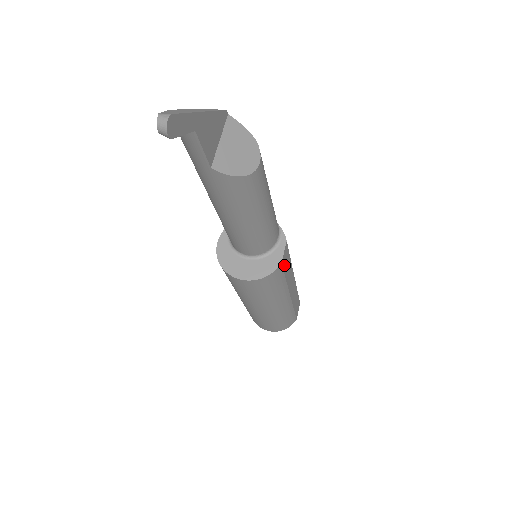
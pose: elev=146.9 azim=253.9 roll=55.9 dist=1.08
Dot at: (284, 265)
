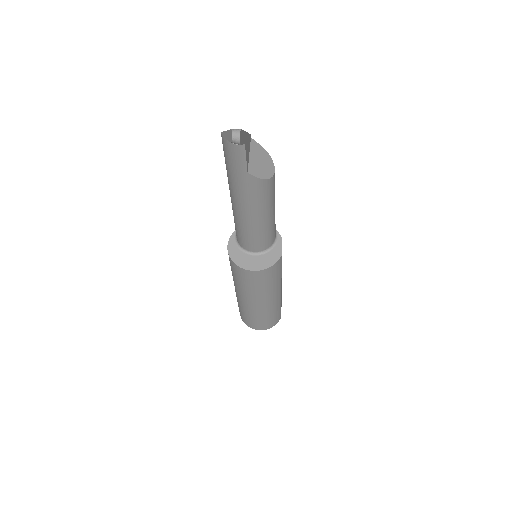
Dot at: occluded
